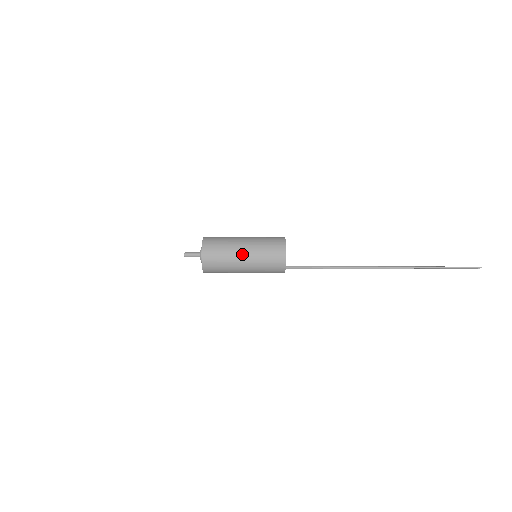
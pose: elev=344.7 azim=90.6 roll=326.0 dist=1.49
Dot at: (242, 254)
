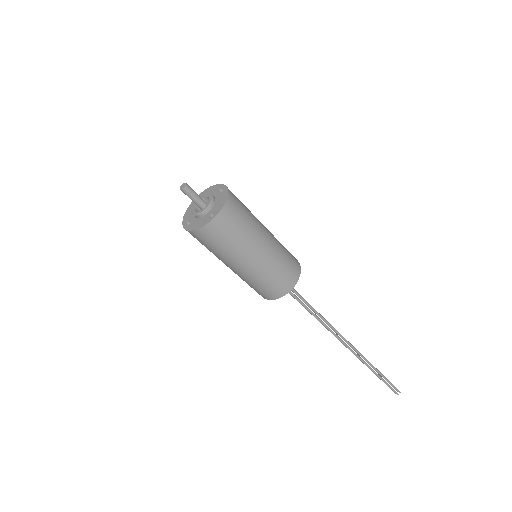
Dot at: (265, 228)
